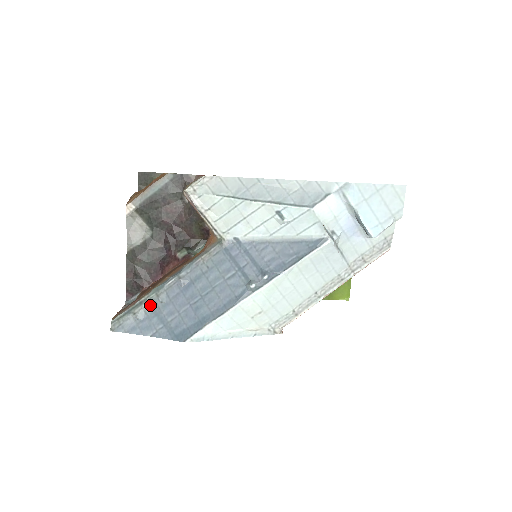
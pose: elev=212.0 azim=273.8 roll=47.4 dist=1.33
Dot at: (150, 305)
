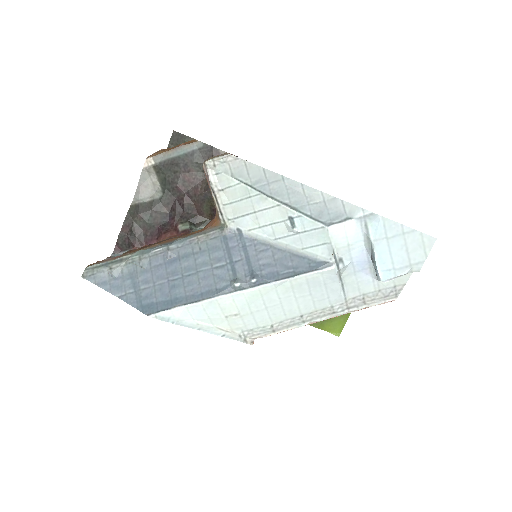
Dot at: (129, 266)
